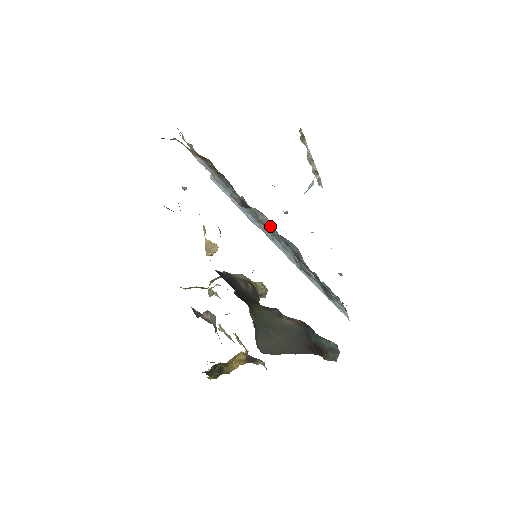
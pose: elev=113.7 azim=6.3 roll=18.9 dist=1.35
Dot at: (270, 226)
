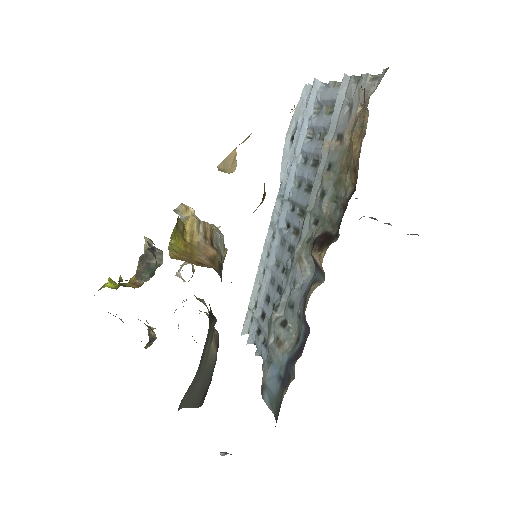
Dot at: (309, 330)
